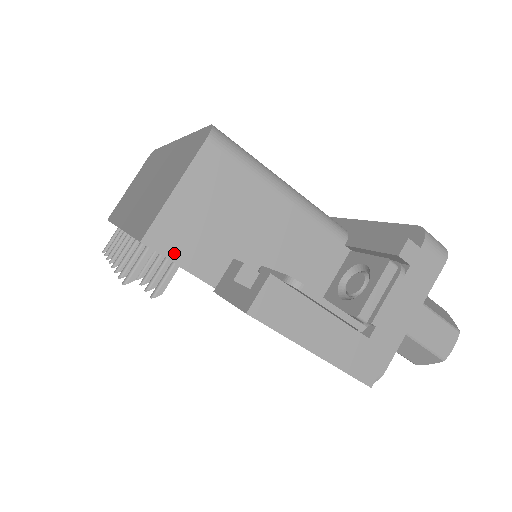
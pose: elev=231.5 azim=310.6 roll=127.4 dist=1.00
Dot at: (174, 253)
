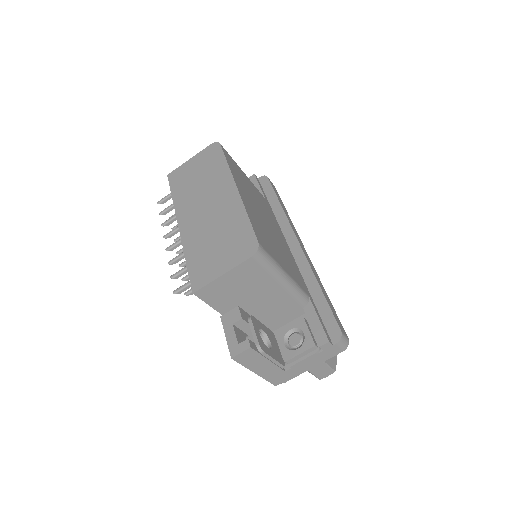
Dot at: (208, 300)
